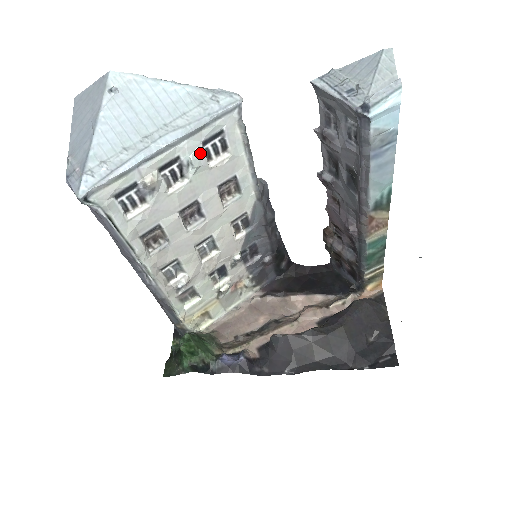
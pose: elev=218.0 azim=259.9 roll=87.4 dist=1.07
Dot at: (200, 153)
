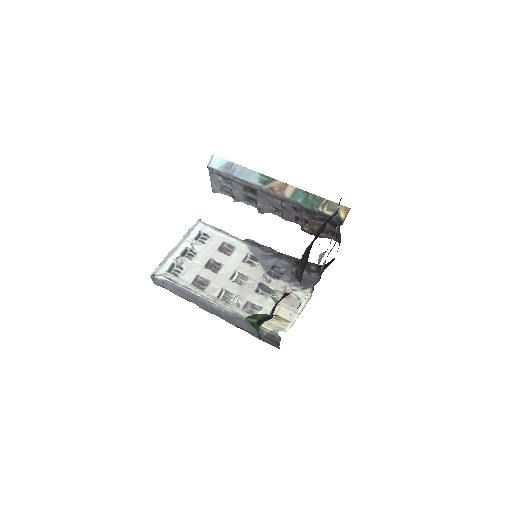
Dot at: (196, 242)
